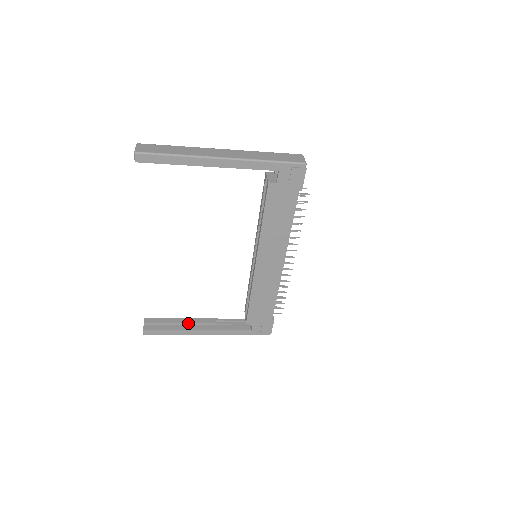
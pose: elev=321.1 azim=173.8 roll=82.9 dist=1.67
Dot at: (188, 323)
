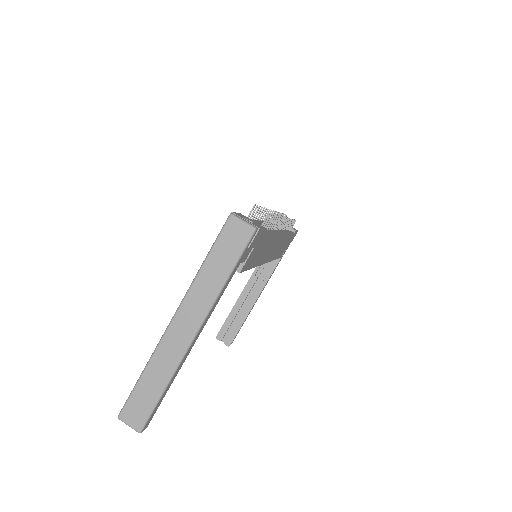
Dot at: (243, 303)
